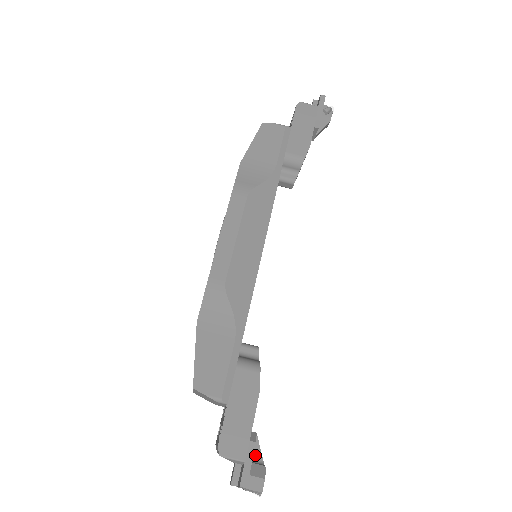
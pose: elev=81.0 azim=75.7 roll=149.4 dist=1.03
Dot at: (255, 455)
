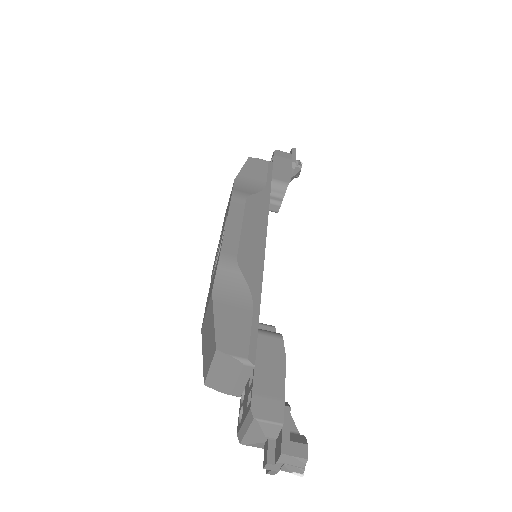
Dot at: occluded
